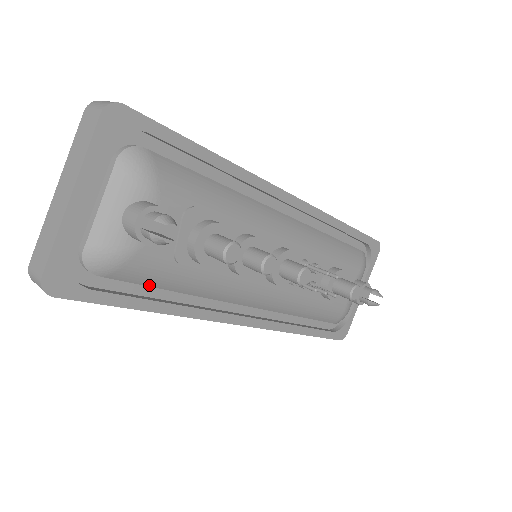
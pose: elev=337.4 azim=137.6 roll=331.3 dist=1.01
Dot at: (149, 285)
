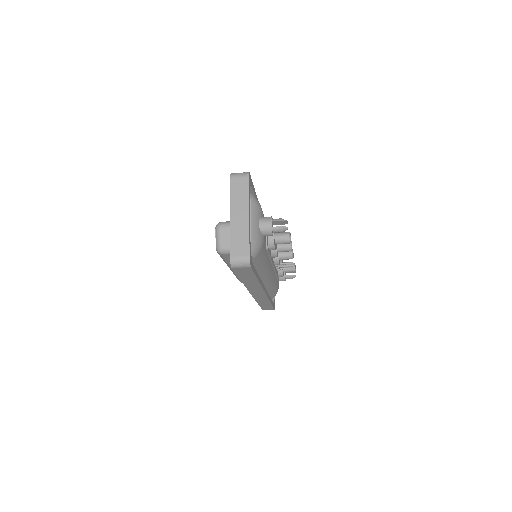
Dot at: (258, 264)
